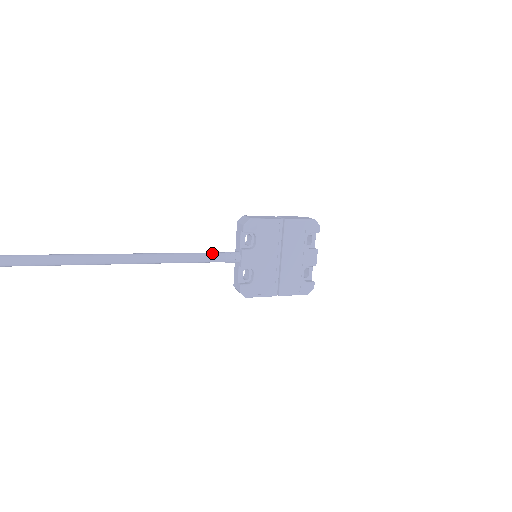
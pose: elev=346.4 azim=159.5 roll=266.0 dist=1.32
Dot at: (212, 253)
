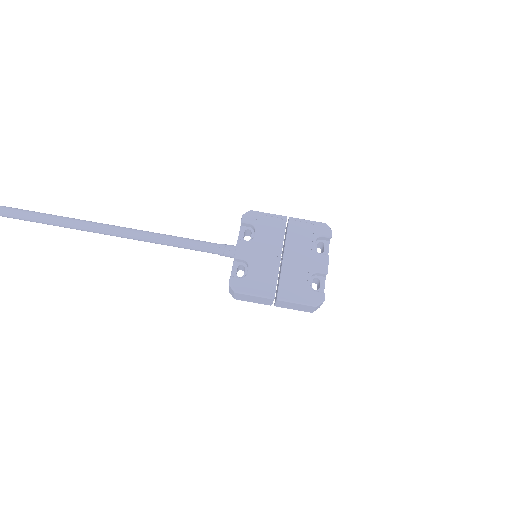
Dot at: occluded
